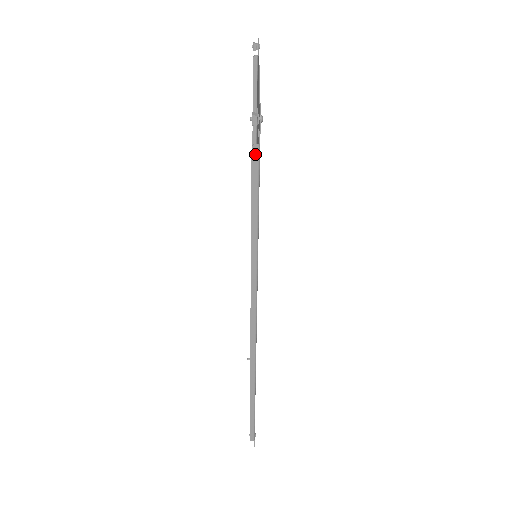
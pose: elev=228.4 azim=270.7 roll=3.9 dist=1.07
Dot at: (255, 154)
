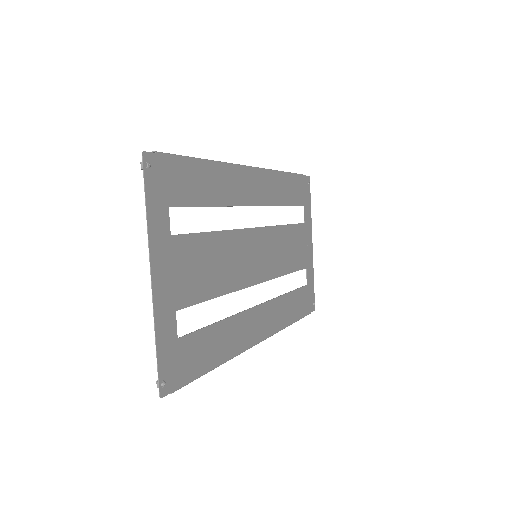
Dot at: (174, 391)
